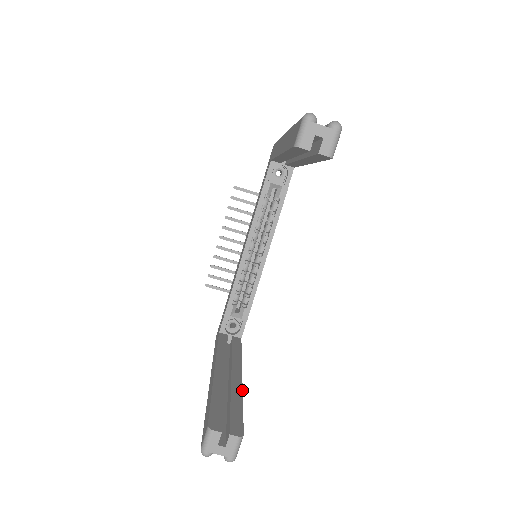
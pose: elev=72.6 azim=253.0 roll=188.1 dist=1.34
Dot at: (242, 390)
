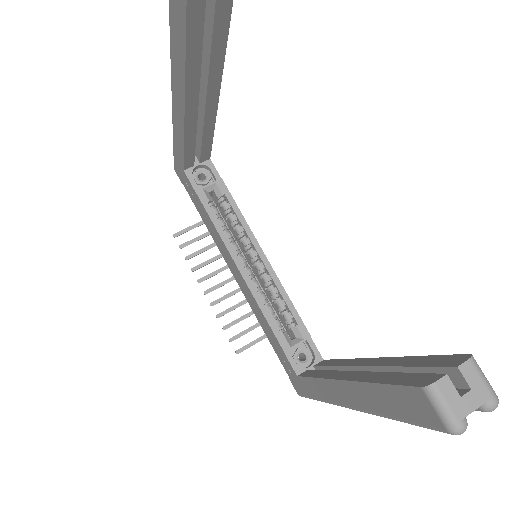
Dot at: (393, 357)
